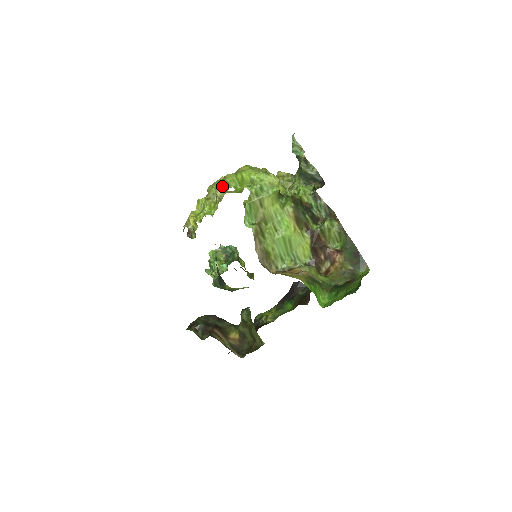
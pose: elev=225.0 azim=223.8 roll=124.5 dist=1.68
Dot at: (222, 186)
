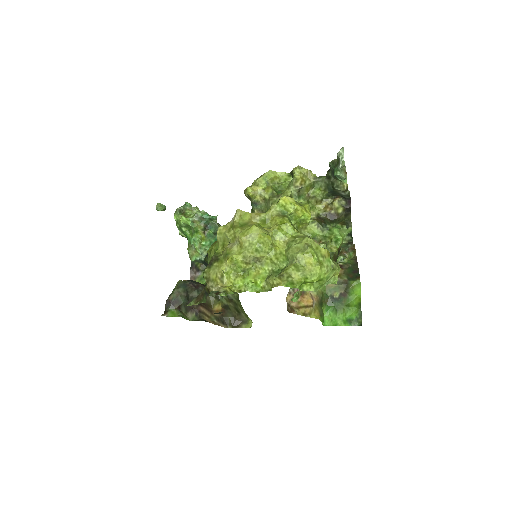
Dot at: (285, 284)
